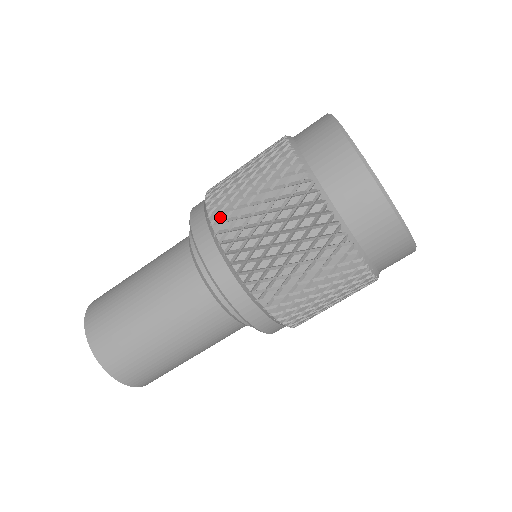
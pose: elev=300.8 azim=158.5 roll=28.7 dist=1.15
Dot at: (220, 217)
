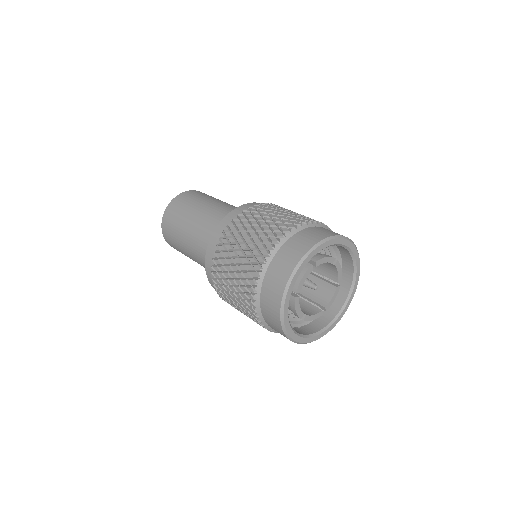
Dot at: (216, 261)
